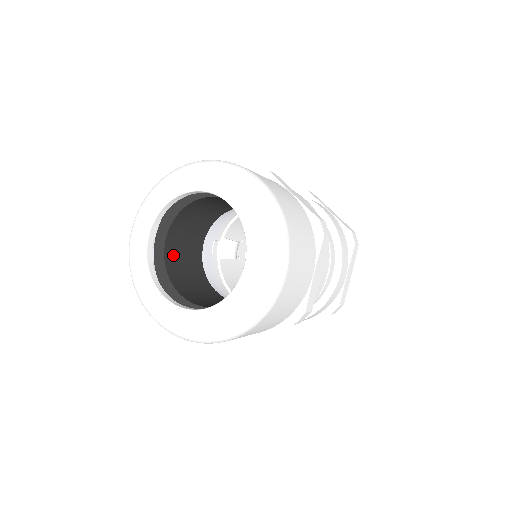
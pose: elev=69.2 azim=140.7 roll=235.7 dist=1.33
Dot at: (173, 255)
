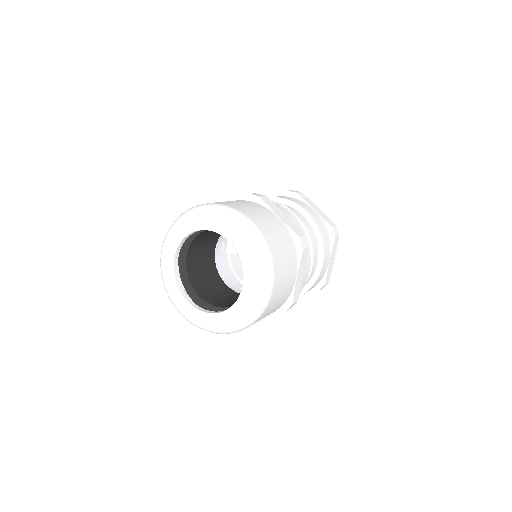
Dot at: (193, 266)
